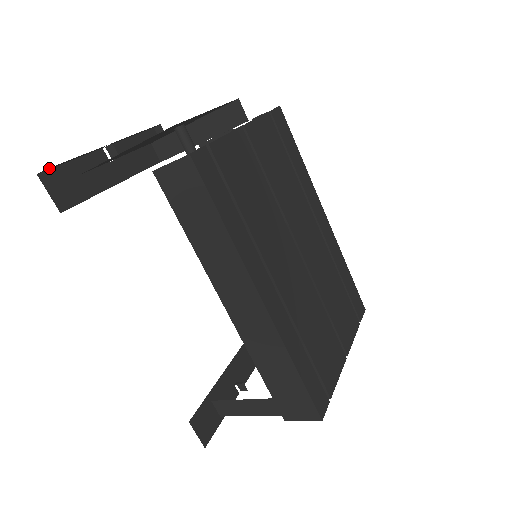
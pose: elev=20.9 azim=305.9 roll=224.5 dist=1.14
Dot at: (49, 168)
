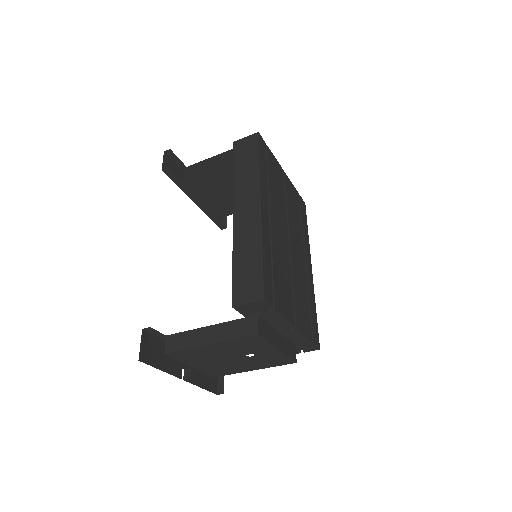
Dot at: (171, 154)
